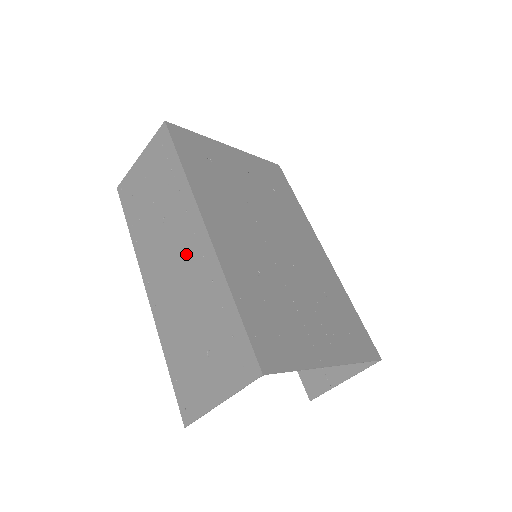
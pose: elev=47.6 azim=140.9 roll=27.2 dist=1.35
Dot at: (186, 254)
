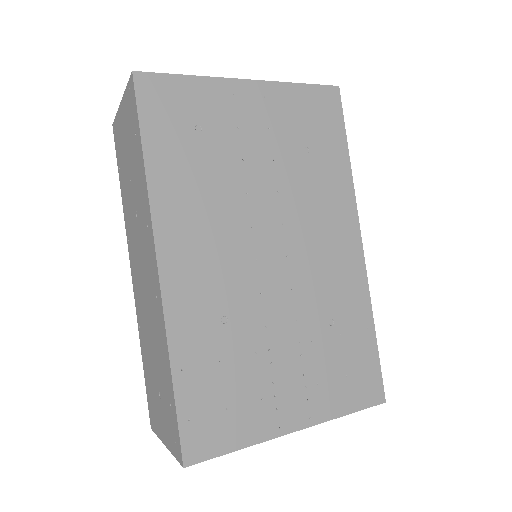
Dot at: (148, 276)
